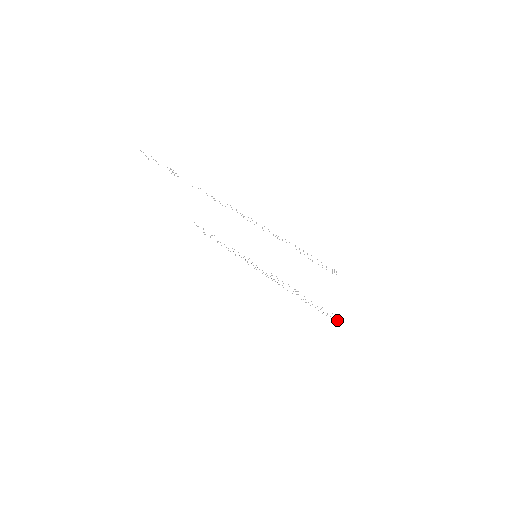
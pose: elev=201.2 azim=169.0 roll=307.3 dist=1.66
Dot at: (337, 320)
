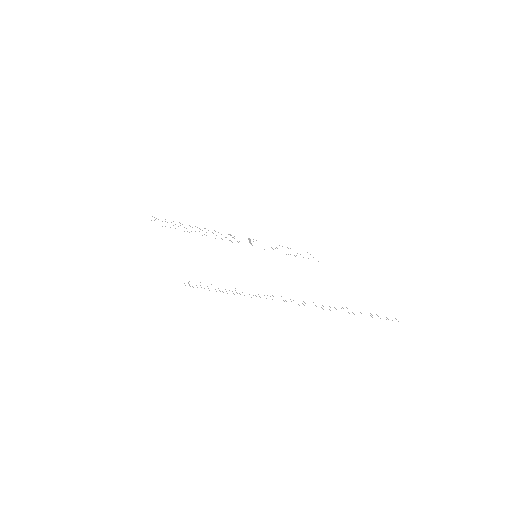
Dot at: occluded
